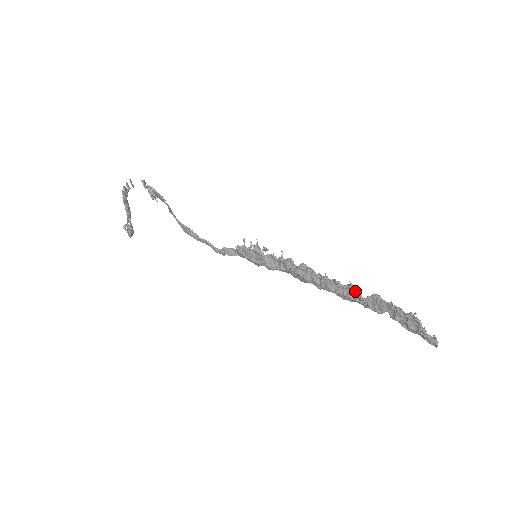
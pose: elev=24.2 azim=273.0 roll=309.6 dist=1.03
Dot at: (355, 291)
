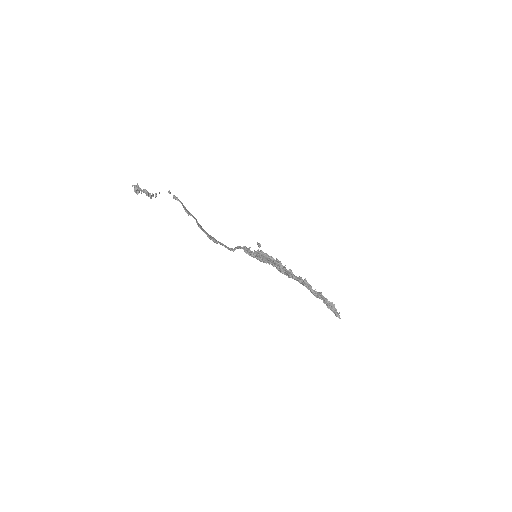
Dot at: (310, 288)
